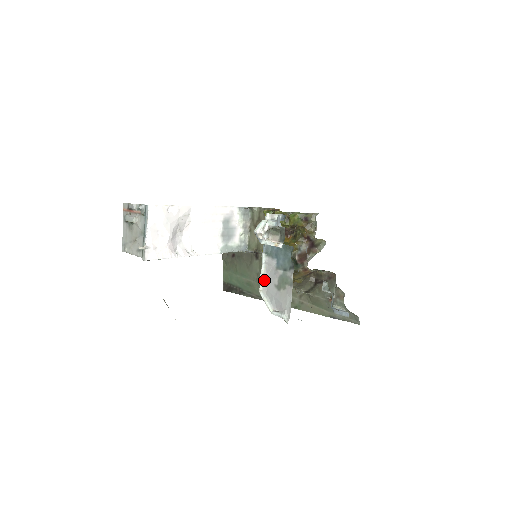
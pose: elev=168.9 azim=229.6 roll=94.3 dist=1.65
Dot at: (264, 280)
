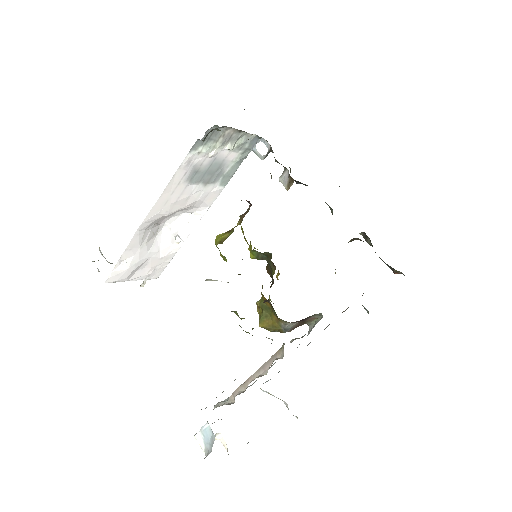
Dot at: occluded
